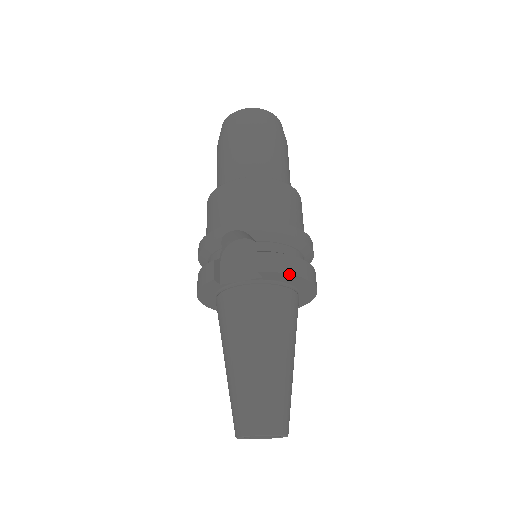
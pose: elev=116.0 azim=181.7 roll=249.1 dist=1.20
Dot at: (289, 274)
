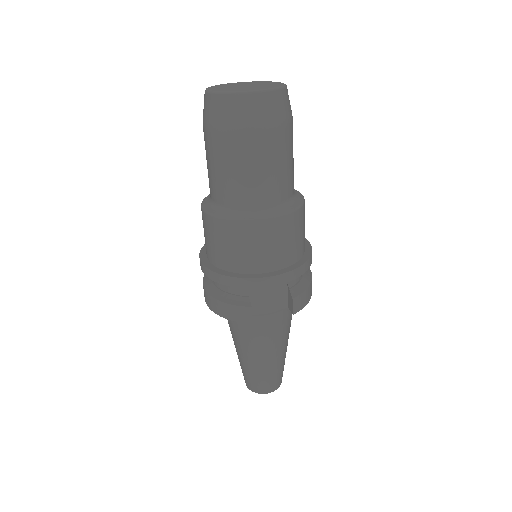
Dot at: occluded
